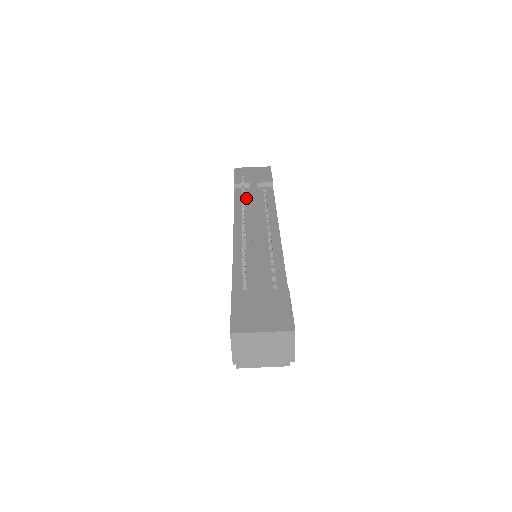
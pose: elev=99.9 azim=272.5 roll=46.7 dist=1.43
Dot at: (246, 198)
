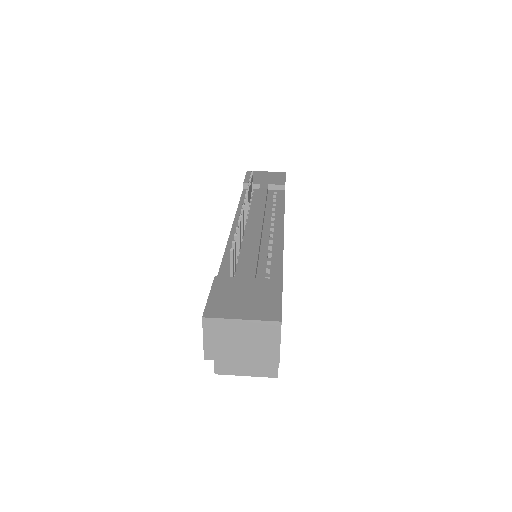
Dot at: (254, 197)
